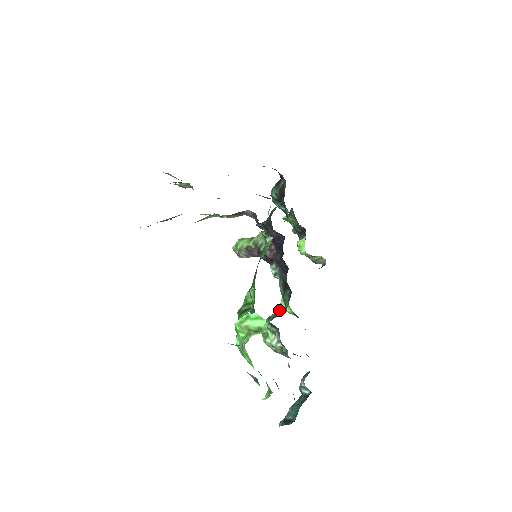
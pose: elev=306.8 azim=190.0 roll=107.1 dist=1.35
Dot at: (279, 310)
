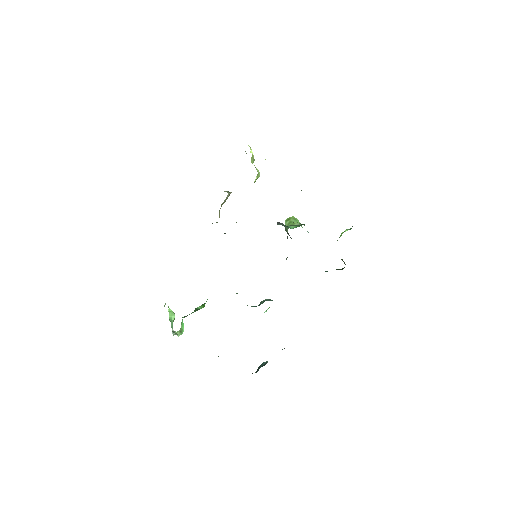
Dot at: (264, 301)
